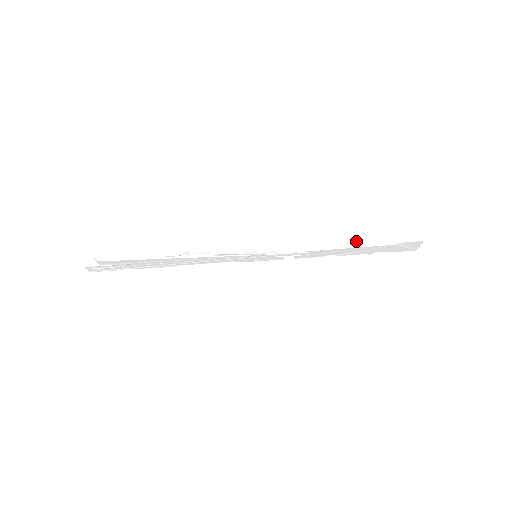
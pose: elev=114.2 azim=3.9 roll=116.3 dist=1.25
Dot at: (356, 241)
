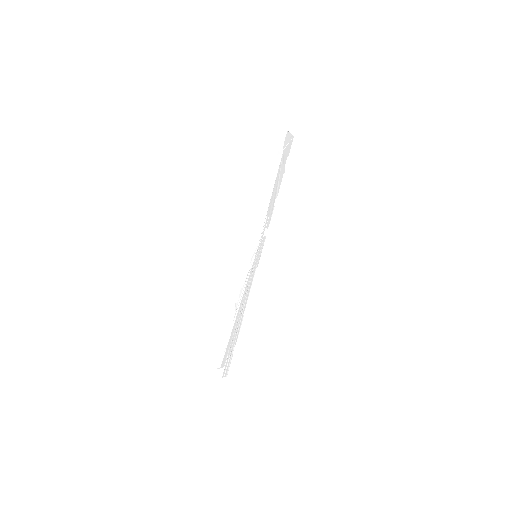
Dot at: (270, 180)
